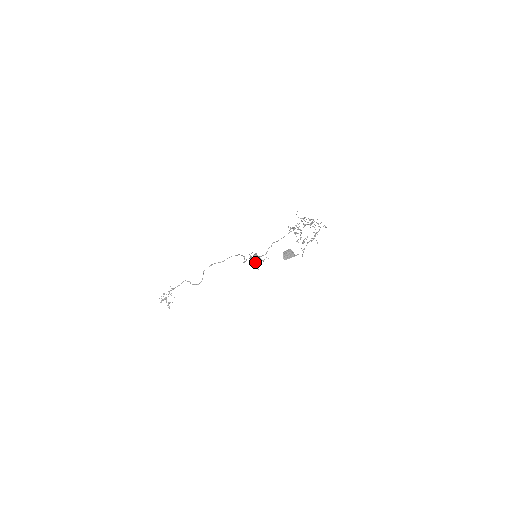
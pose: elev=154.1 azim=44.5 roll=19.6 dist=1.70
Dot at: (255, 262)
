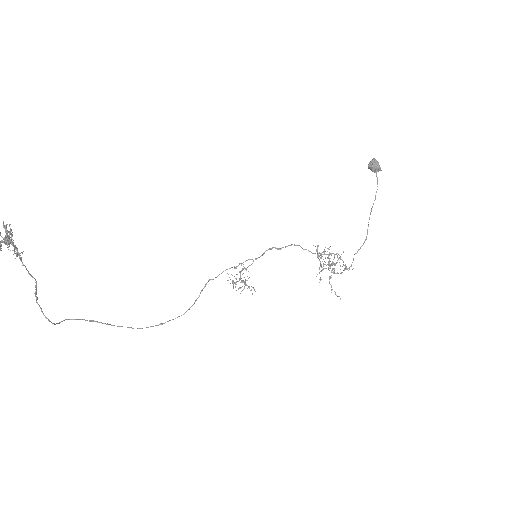
Dot at: occluded
